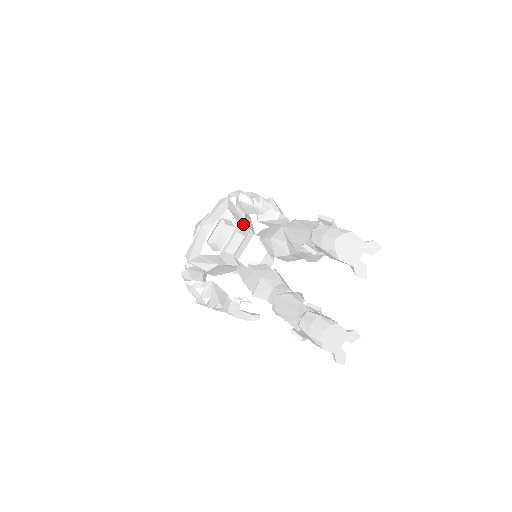
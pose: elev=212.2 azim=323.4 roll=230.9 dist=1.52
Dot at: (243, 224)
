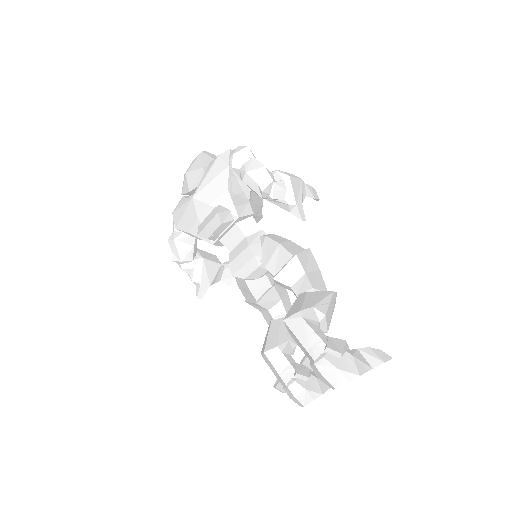
Dot at: (245, 213)
